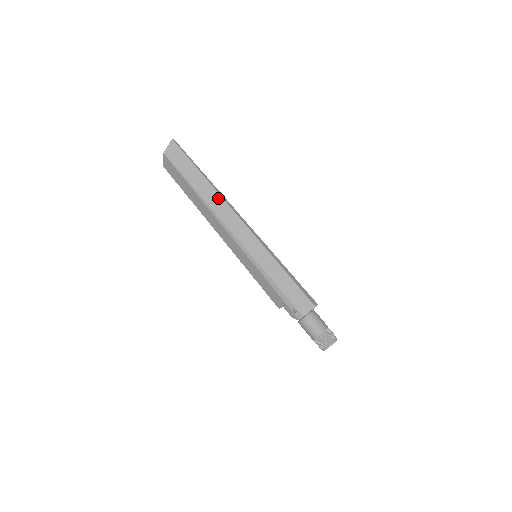
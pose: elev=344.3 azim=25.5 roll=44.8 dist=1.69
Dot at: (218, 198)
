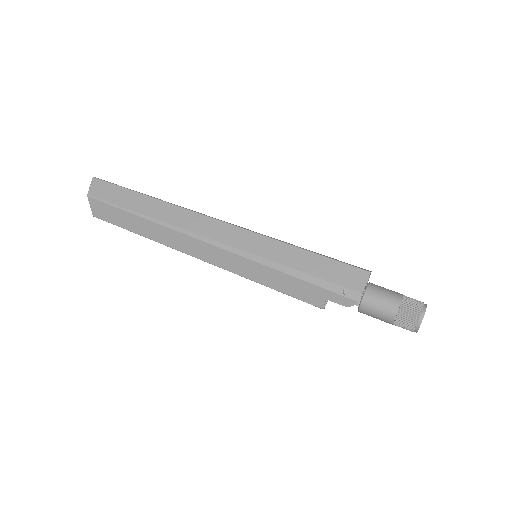
Dot at: (175, 210)
